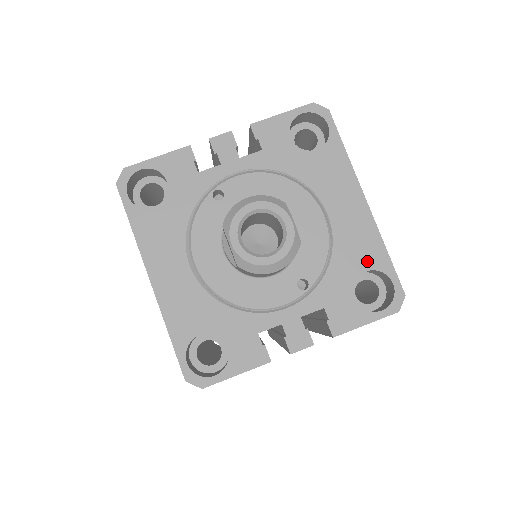
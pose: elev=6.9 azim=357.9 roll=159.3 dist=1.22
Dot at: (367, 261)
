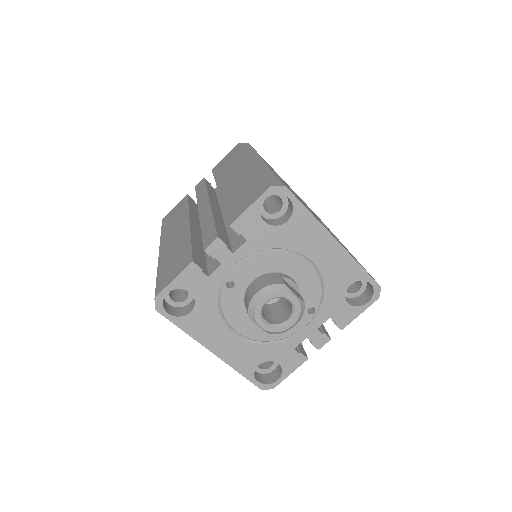
Dot at: (349, 278)
